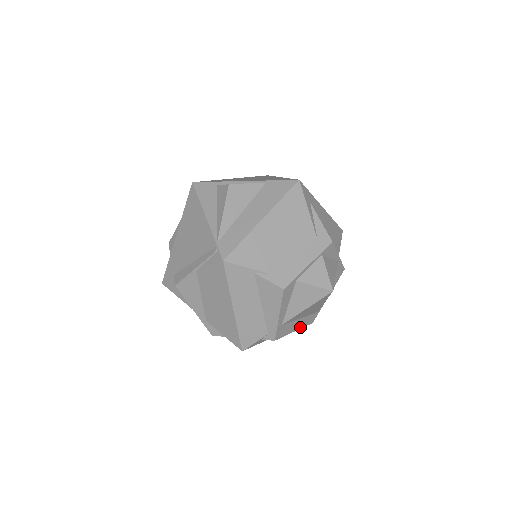
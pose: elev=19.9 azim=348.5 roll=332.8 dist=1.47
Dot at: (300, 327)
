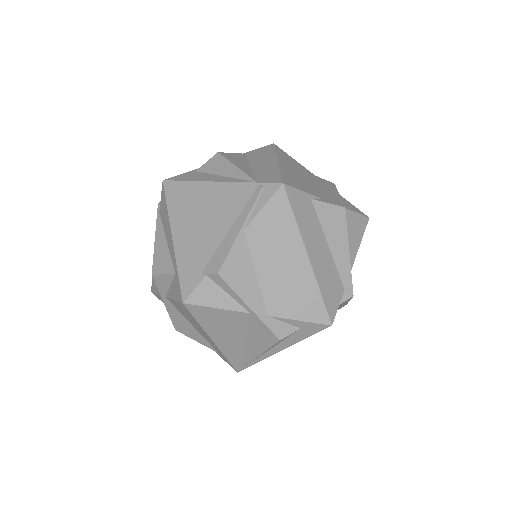
Dot at: occluded
